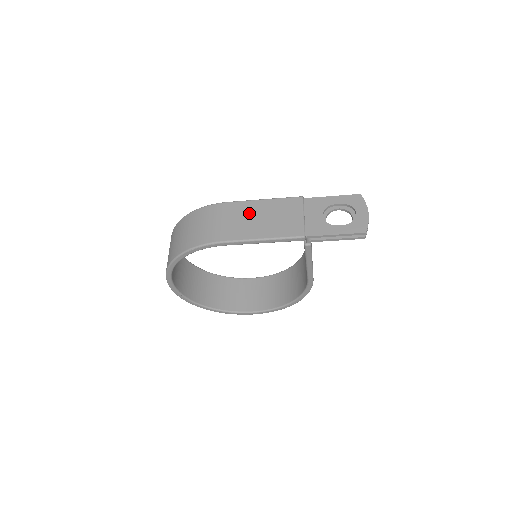
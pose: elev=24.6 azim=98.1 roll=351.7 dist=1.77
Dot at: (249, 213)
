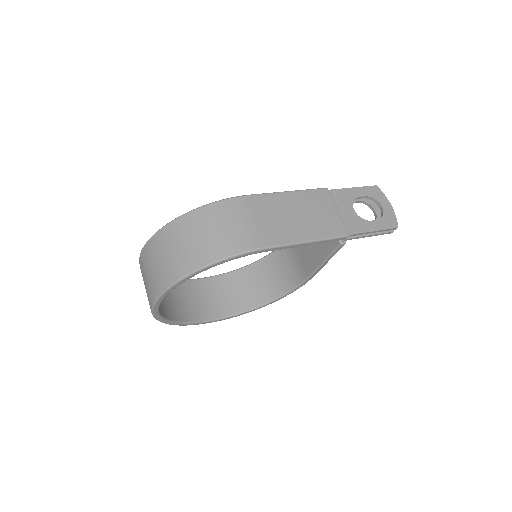
Dot at: (281, 209)
